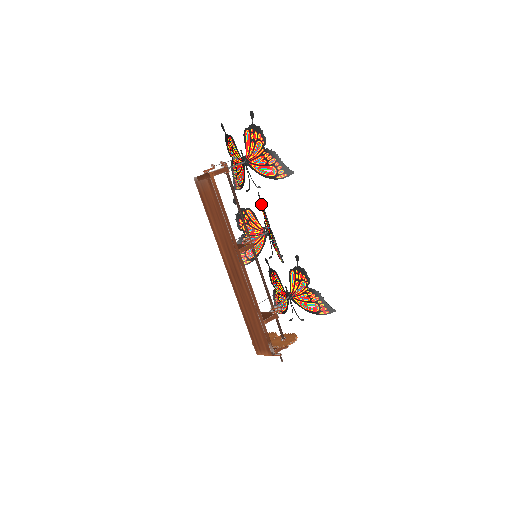
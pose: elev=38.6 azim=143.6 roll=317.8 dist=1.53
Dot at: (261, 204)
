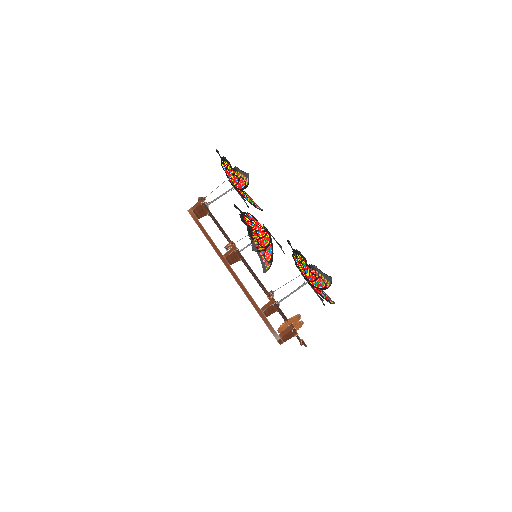
Dot at: (240, 212)
